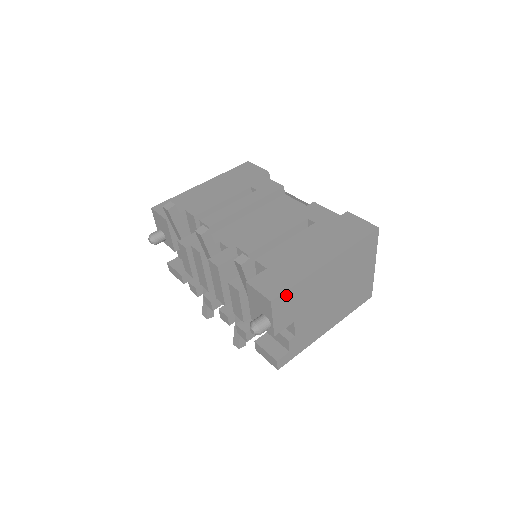
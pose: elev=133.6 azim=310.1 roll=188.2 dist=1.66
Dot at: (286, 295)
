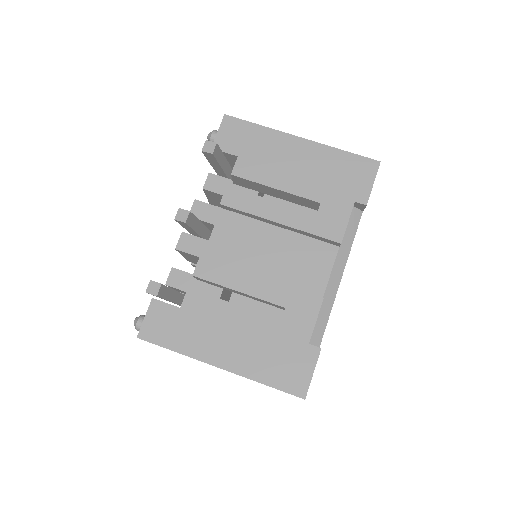
Dot at: (158, 344)
